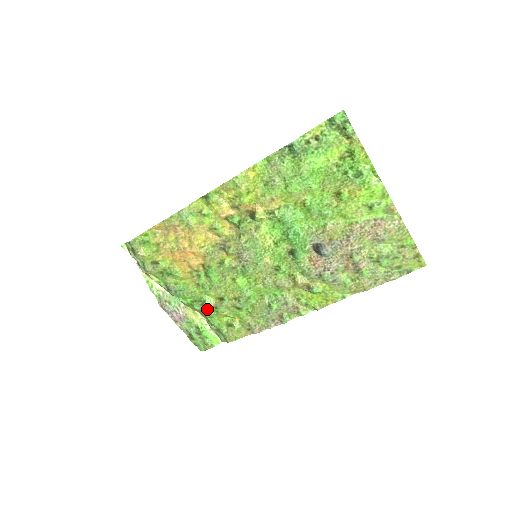
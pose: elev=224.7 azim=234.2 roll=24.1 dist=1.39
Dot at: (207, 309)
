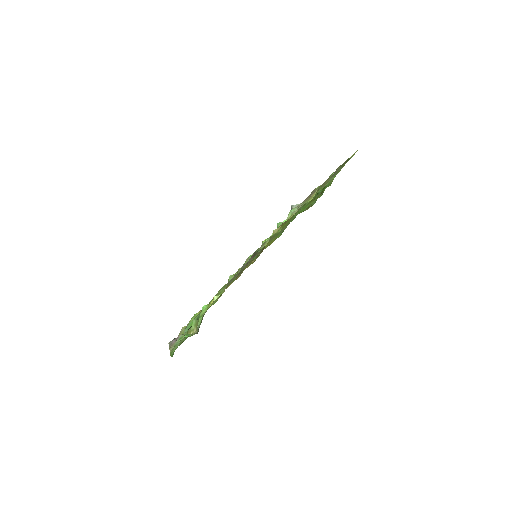
Dot at: occluded
